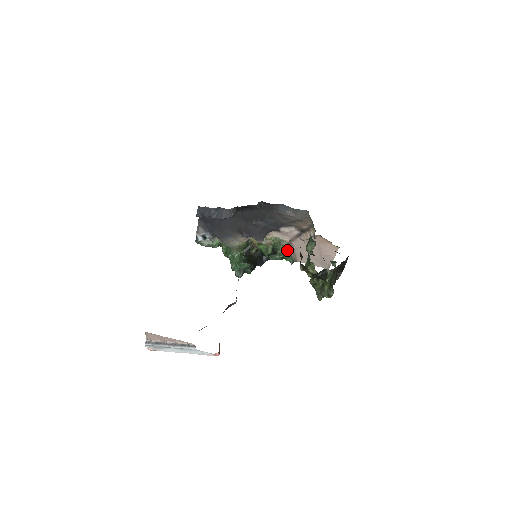
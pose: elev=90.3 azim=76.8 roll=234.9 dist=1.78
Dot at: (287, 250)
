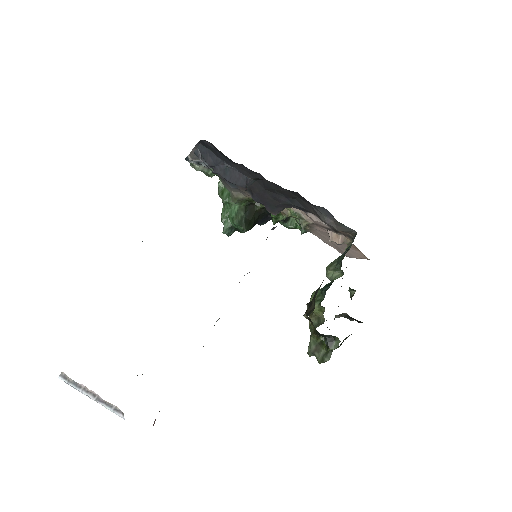
Dot at: occluded
